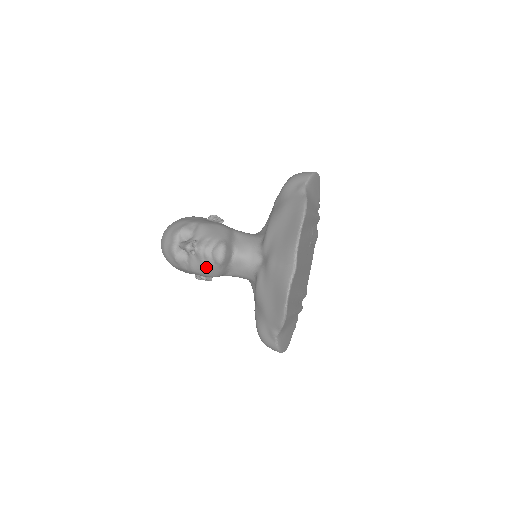
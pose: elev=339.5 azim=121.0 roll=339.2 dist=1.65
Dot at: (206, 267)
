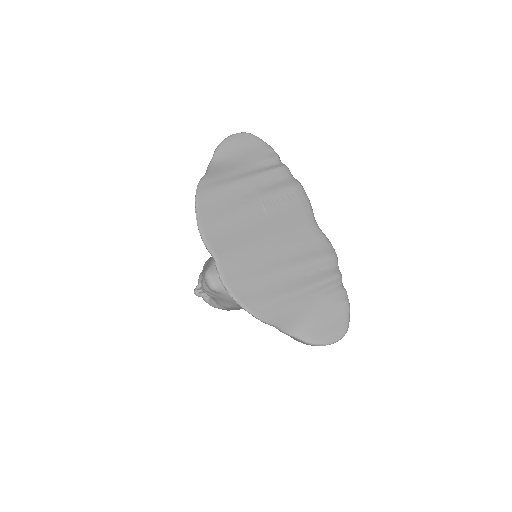
Dot at: (221, 299)
